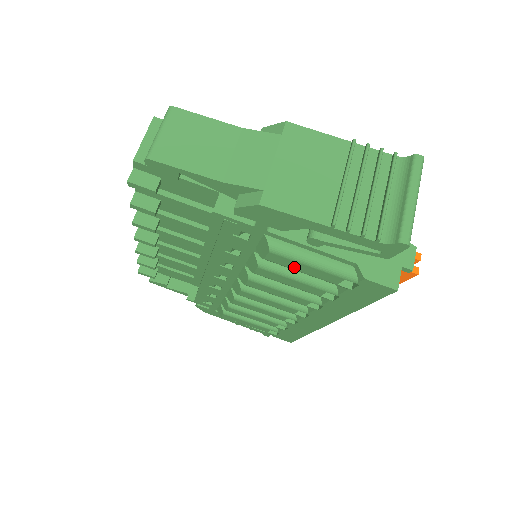
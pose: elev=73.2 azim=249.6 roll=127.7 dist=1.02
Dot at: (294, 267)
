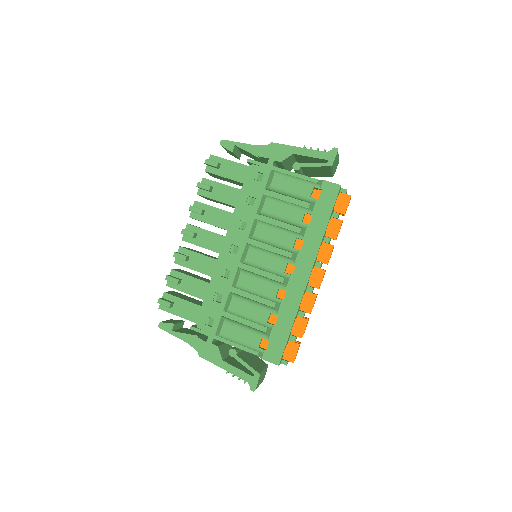
Dot at: (286, 187)
